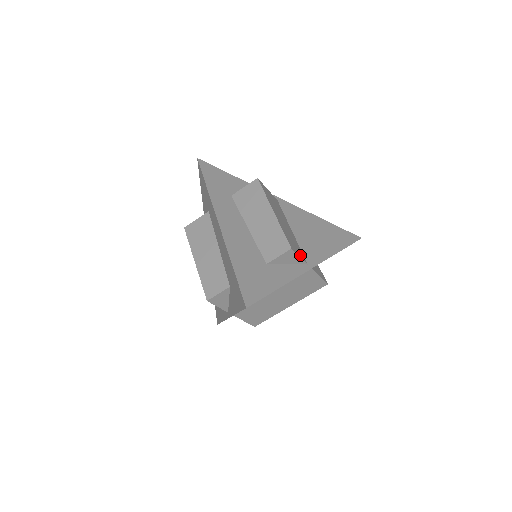
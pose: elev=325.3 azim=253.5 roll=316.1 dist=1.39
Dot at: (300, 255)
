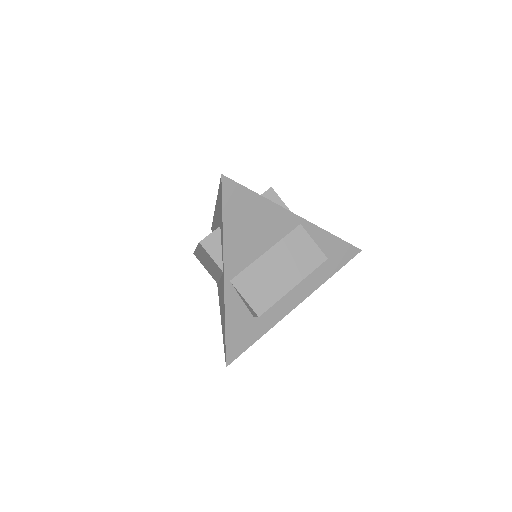
Dot at: (285, 206)
